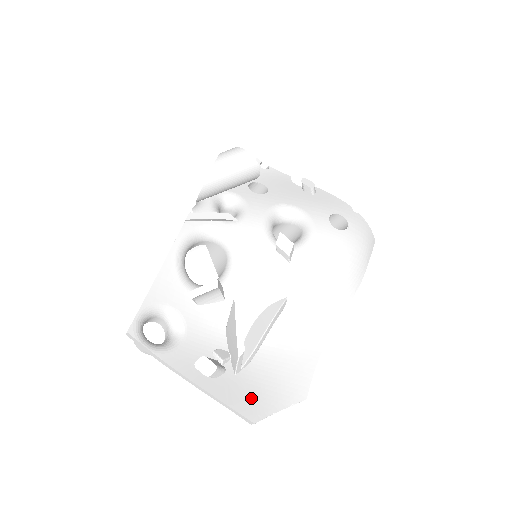
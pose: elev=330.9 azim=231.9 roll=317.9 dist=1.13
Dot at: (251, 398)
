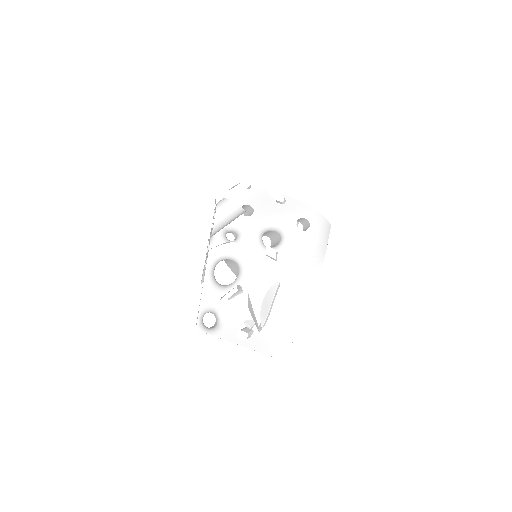
Dot at: (270, 344)
